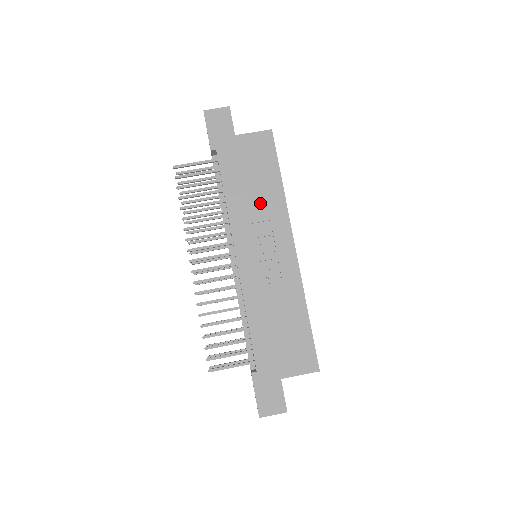
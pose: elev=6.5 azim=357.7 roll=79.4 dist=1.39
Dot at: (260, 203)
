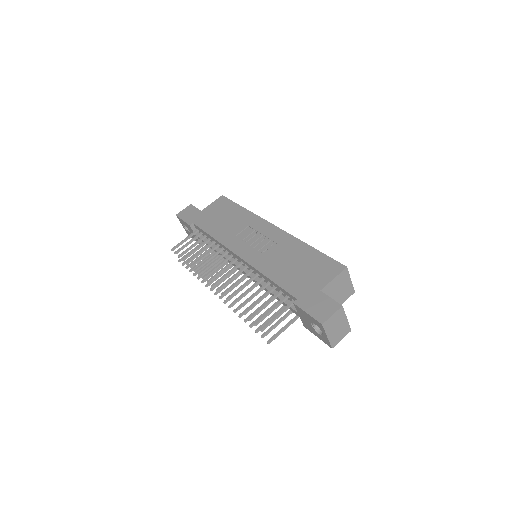
Dot at: (236, 224)
